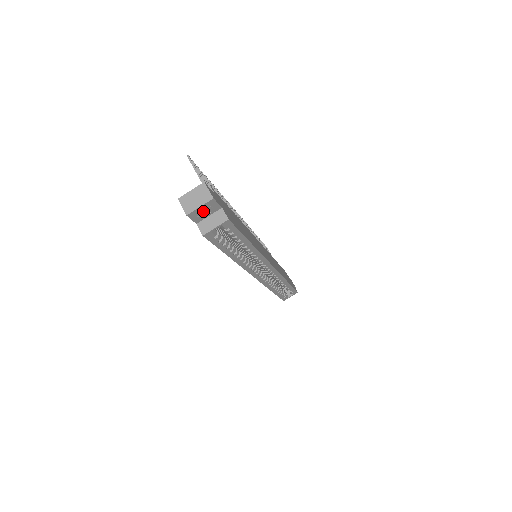
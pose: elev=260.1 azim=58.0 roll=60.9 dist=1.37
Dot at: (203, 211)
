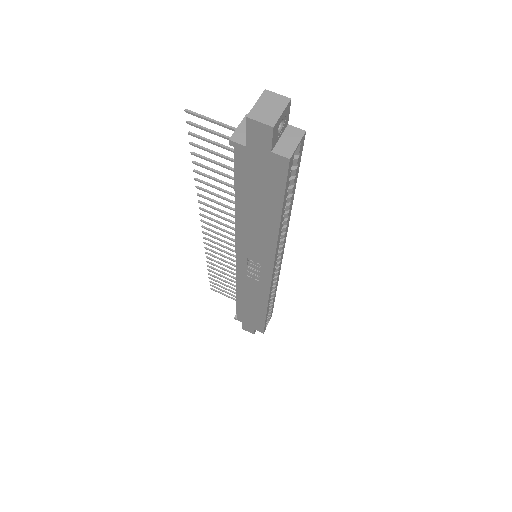
Dot at: occluded
